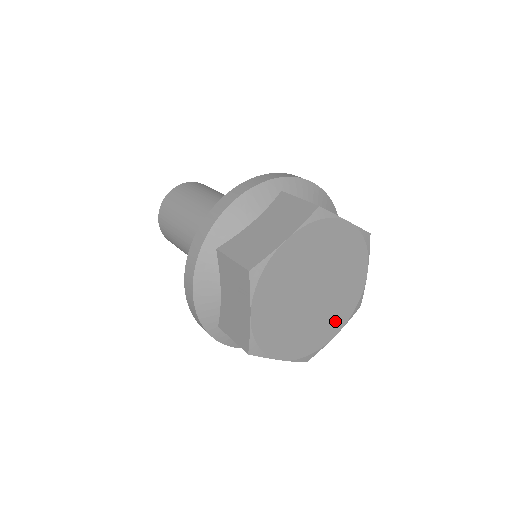
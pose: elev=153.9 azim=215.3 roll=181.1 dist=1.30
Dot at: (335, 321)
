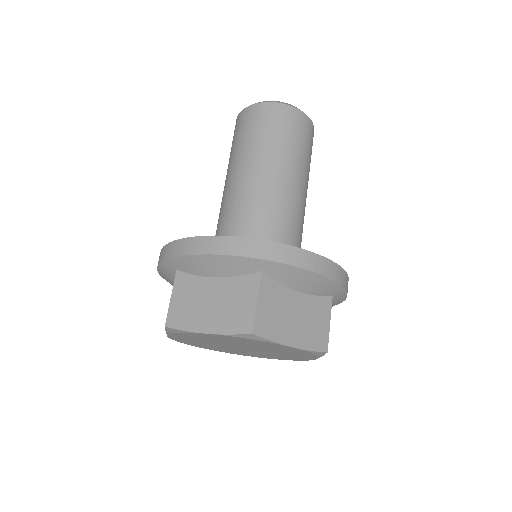
Dot at: (269, 356)
